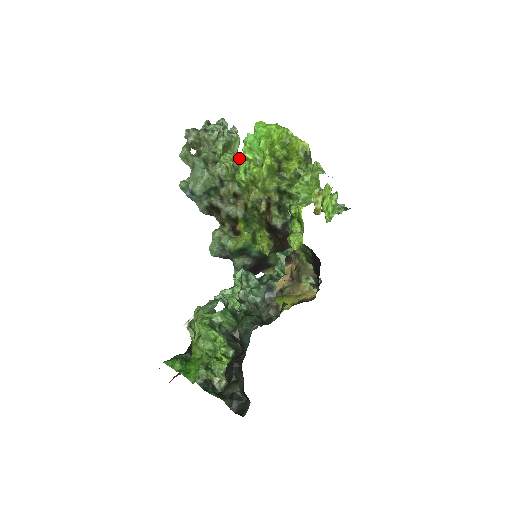
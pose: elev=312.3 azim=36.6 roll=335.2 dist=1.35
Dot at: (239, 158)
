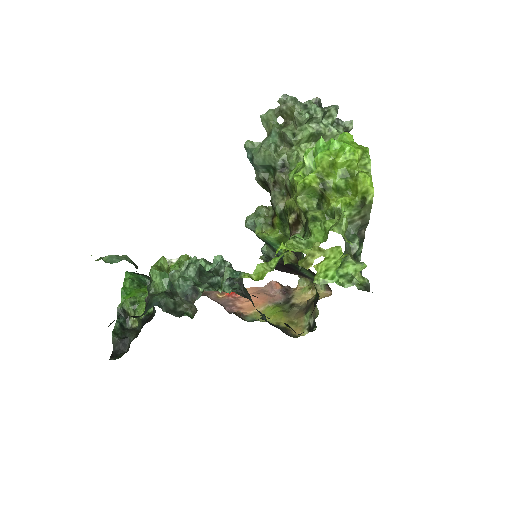
Dot at: occluded
